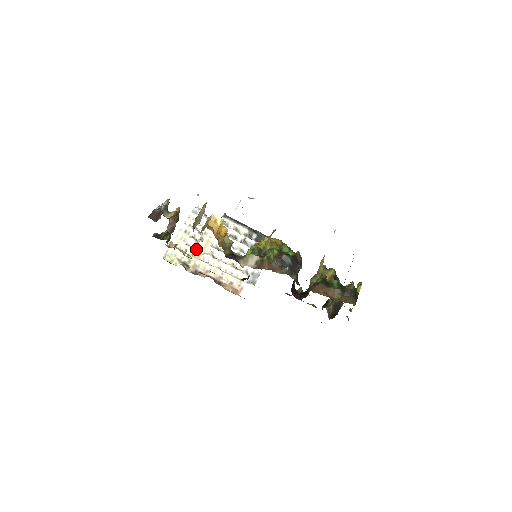
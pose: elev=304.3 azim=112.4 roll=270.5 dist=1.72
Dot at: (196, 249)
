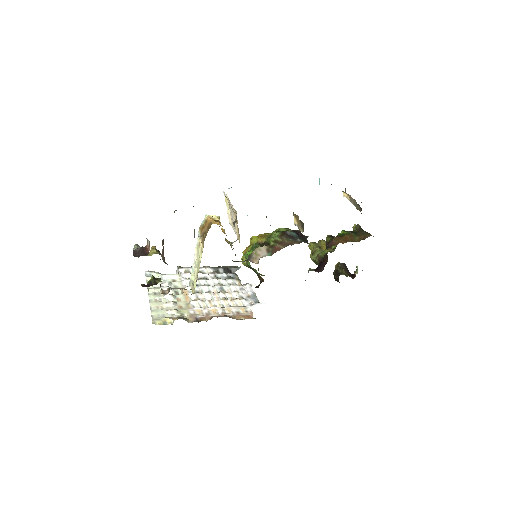
Dot at: (191, 285)
